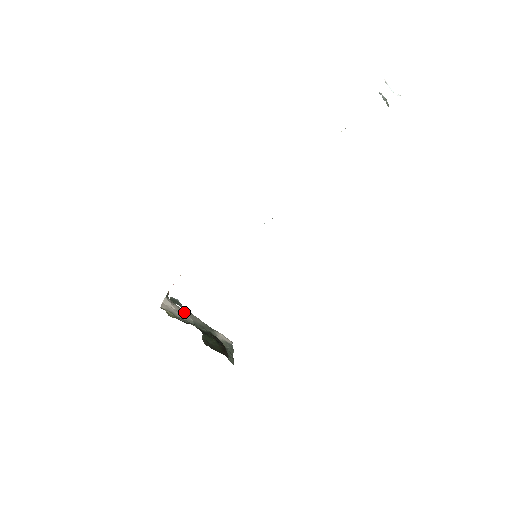
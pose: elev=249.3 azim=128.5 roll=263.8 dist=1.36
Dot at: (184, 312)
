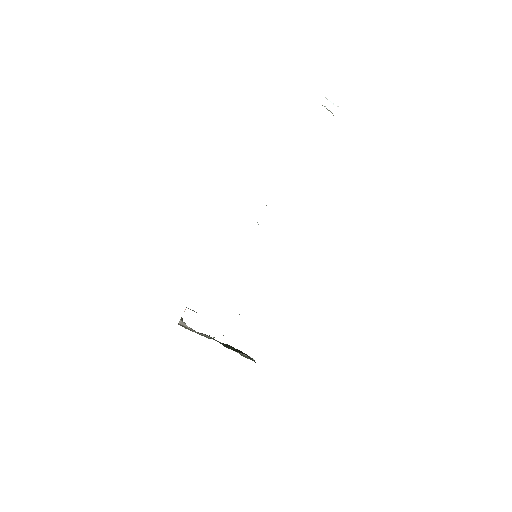
Dot at: (200, 333)
